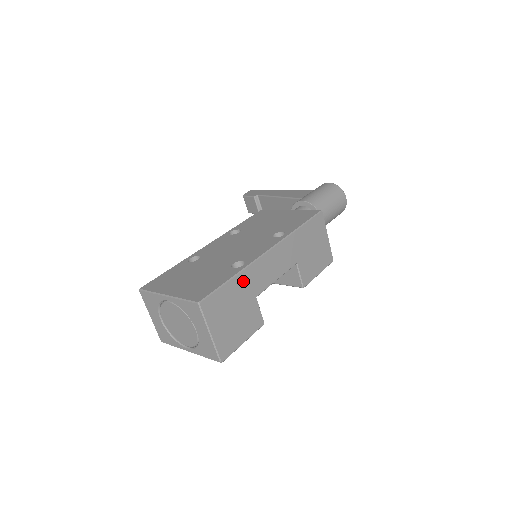
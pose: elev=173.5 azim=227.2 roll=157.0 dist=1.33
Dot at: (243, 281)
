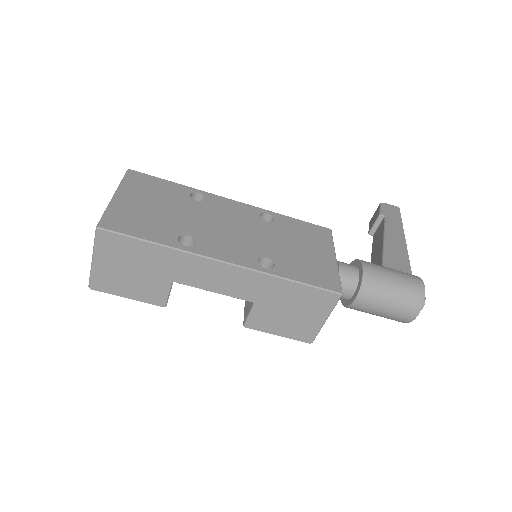
Dot at: (167, 257)
